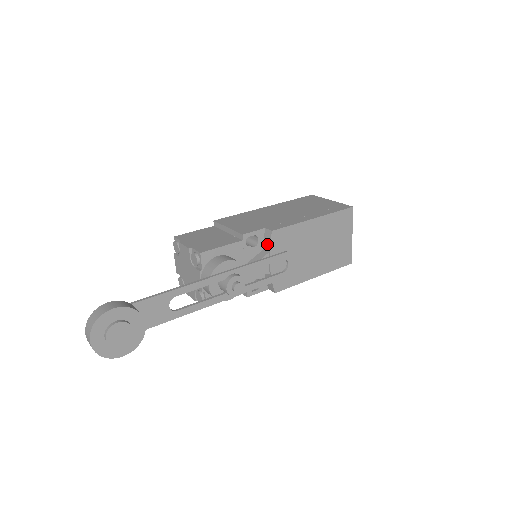
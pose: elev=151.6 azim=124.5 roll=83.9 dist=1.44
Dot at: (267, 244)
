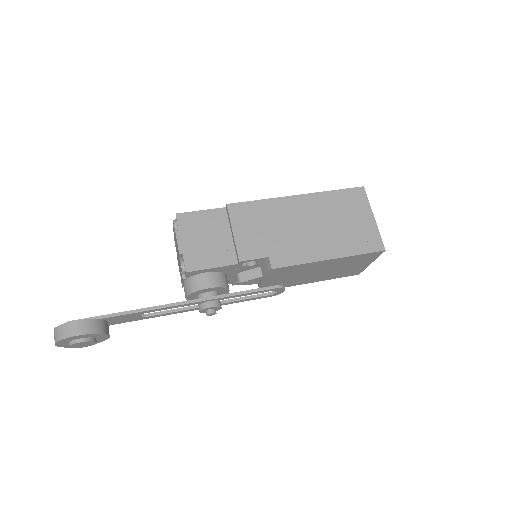
Dot at: (264, 270)
